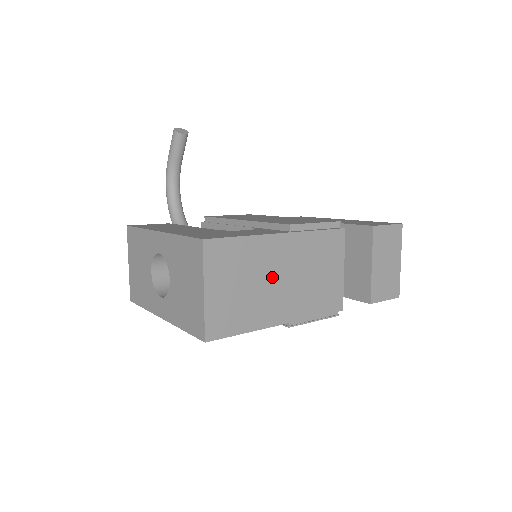
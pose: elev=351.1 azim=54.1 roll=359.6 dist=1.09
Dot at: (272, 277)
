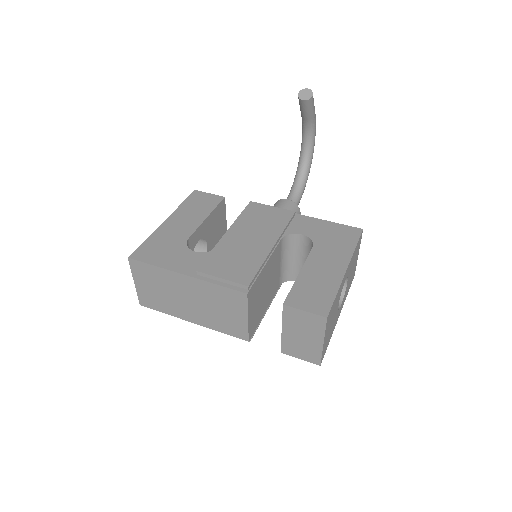
Dot at: (180, 295)
